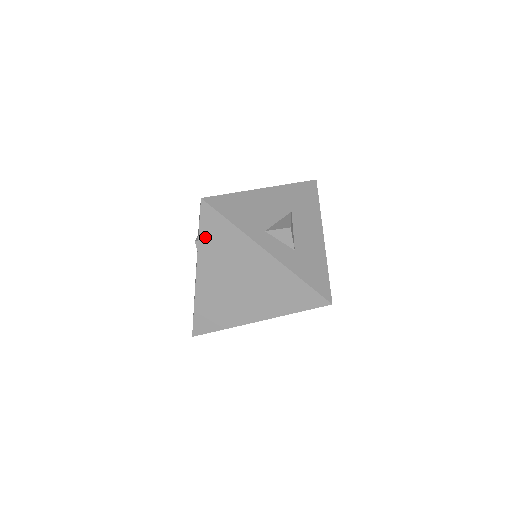
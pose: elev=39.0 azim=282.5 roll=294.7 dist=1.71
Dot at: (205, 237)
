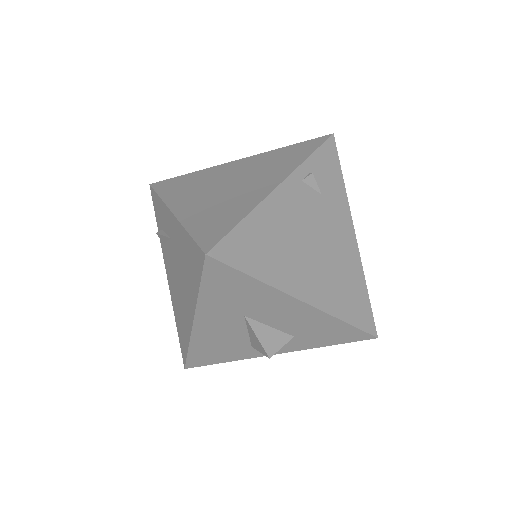
Dot at: occluded
